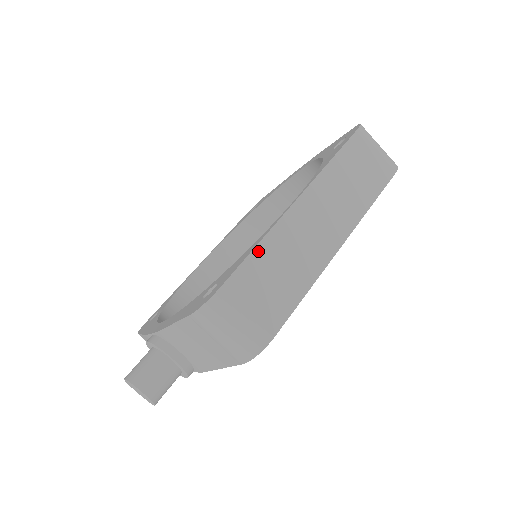
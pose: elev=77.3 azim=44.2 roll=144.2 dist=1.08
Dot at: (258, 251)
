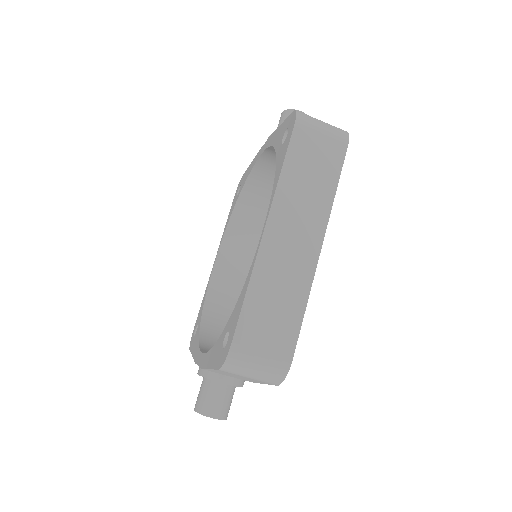
Dot at: (249, 296)
